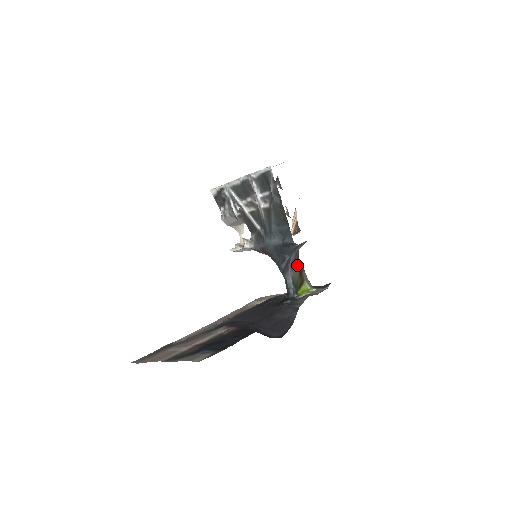
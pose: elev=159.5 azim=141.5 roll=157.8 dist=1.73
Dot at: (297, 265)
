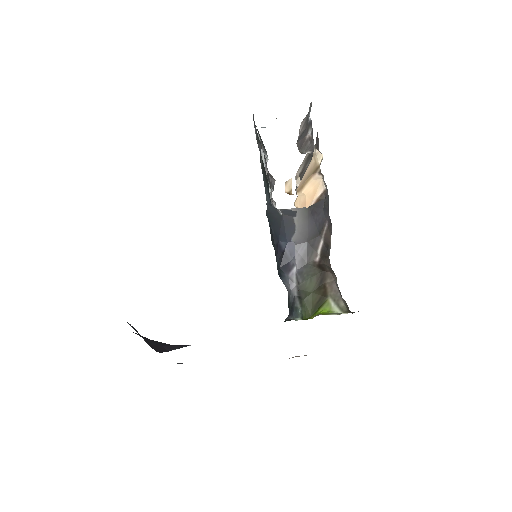
Dot at: (315, 267)
